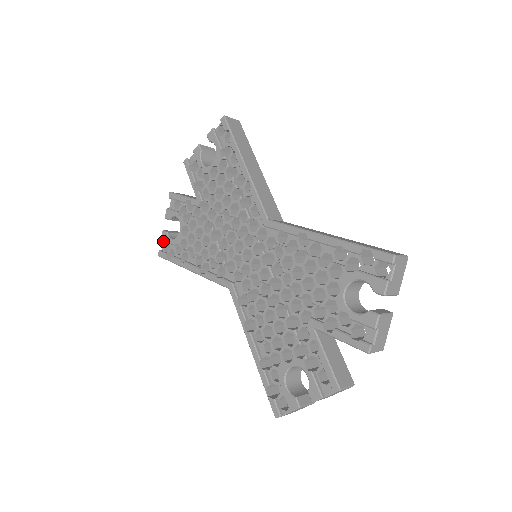
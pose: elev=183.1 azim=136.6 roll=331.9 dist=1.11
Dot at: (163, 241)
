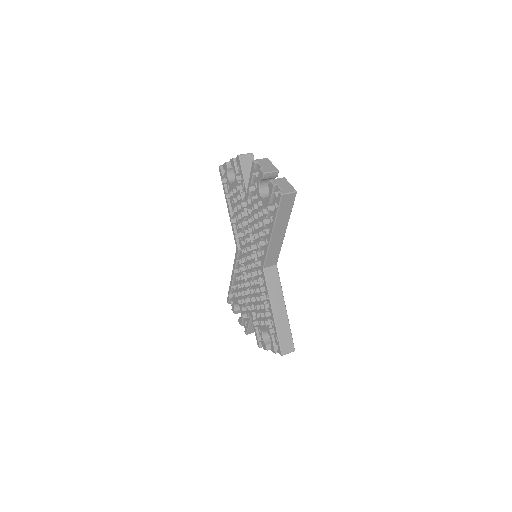
Dot at: occluded
